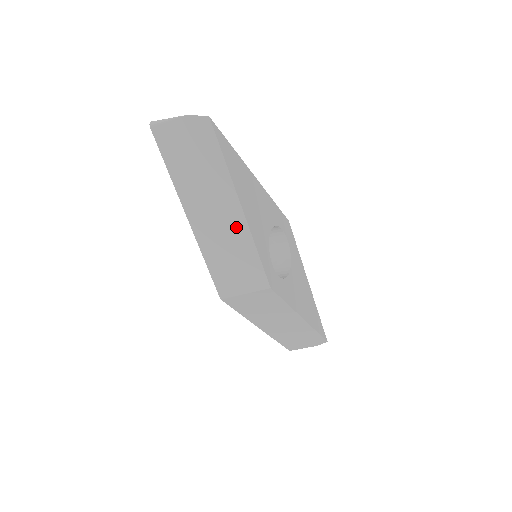
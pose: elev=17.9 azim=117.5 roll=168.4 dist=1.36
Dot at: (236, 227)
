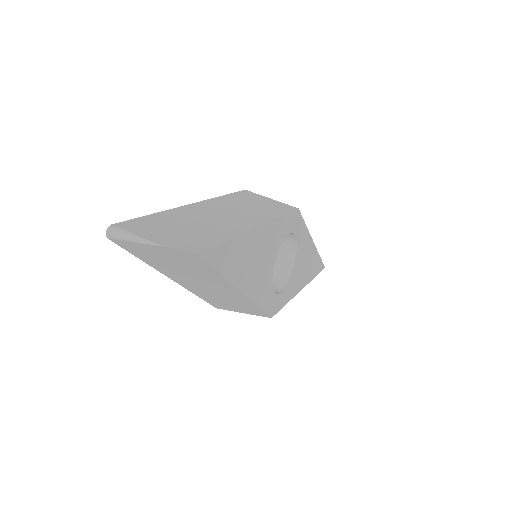
Dot at: (235, 297)
